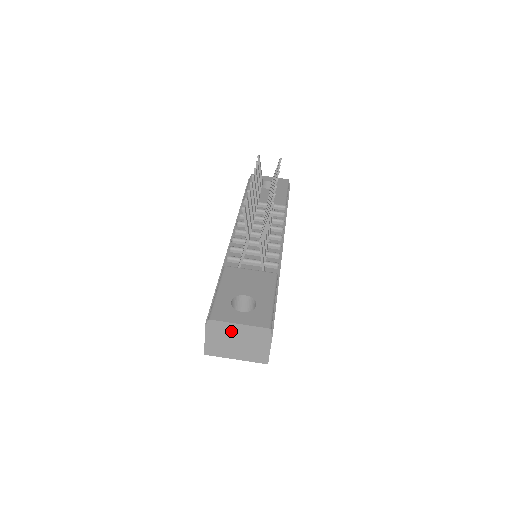
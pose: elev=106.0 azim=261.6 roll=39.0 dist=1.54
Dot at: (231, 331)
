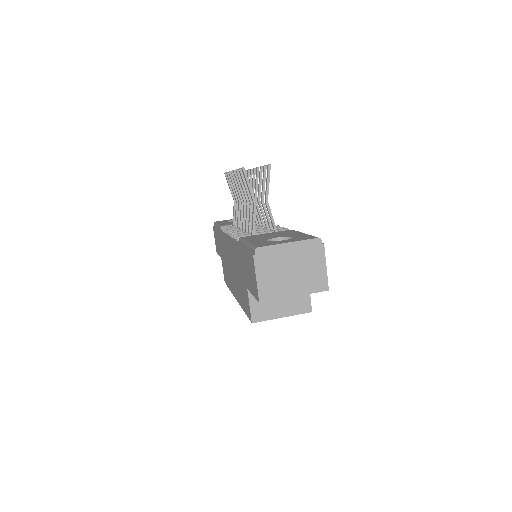
Dot at: (282, 256)
